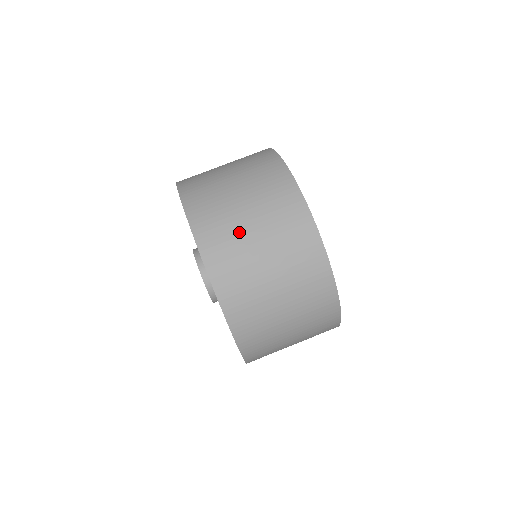
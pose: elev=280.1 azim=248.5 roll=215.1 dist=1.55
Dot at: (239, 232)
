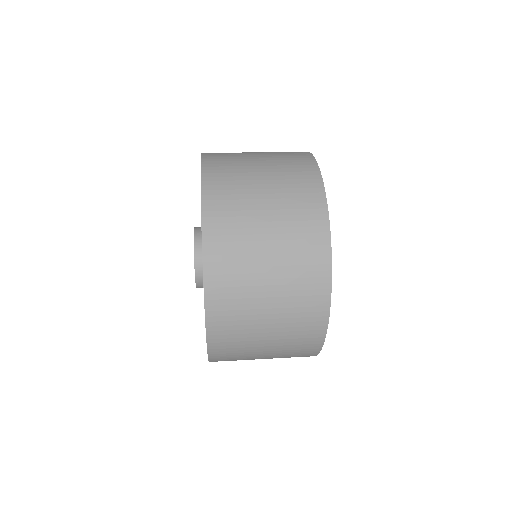
Dot at: (246, 173)
